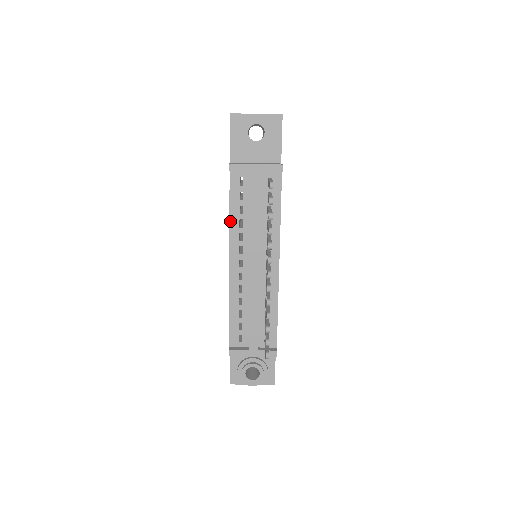
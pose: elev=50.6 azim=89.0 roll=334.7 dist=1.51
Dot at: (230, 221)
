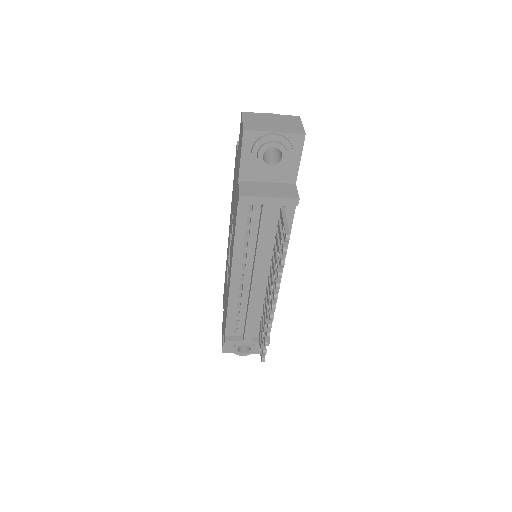
Dot at: (234, 242)
